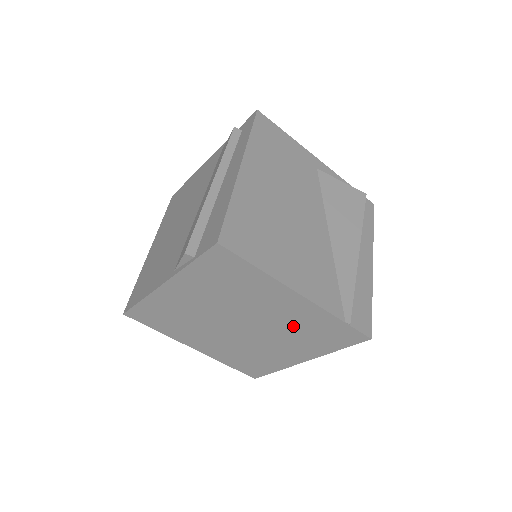
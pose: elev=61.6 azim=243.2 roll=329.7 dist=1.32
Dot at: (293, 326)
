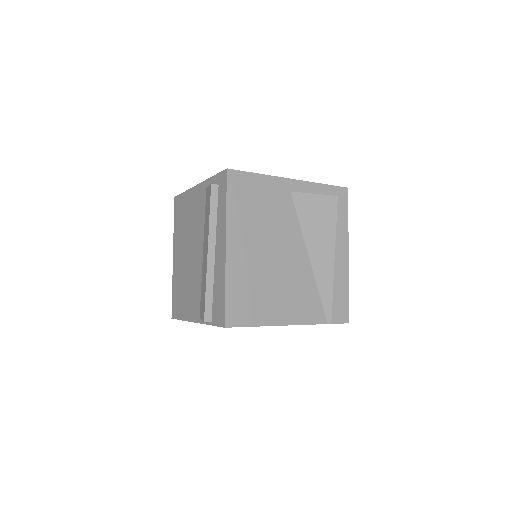
Dot at: occluded
